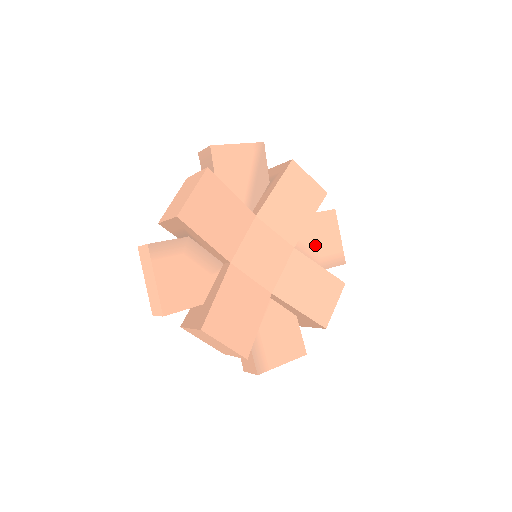
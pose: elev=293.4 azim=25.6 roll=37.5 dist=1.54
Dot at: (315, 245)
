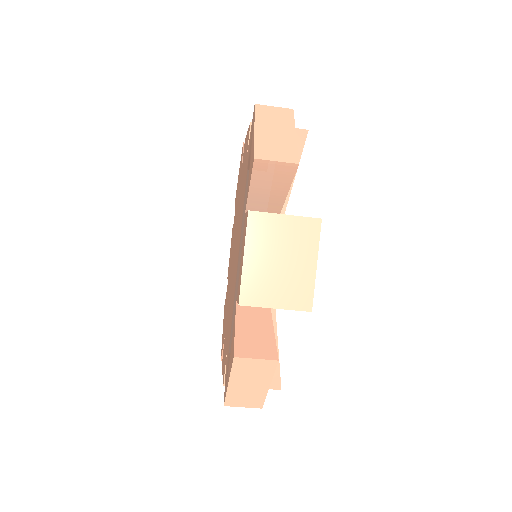
Dot at: occluded
